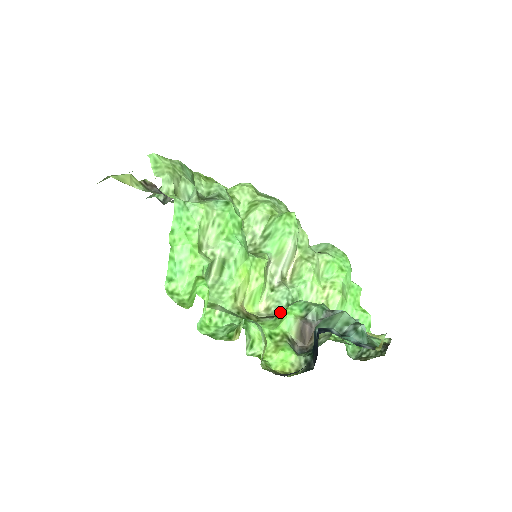
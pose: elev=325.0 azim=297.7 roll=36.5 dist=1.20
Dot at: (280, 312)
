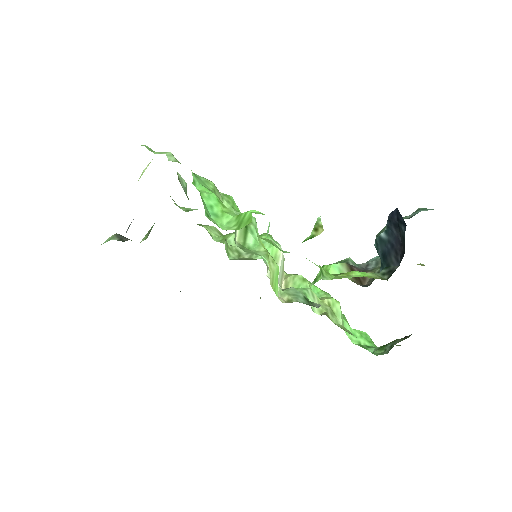
Dot at: (303, 302)
